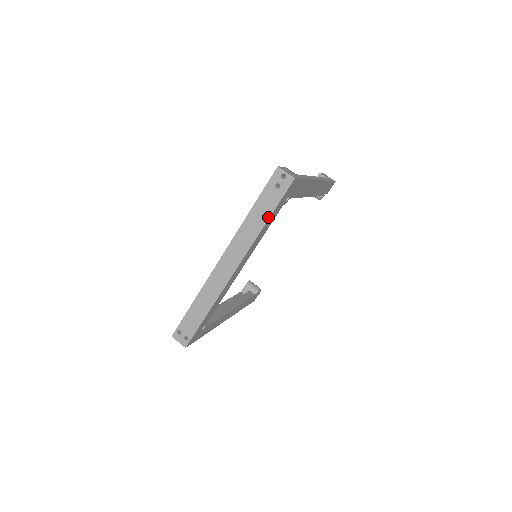
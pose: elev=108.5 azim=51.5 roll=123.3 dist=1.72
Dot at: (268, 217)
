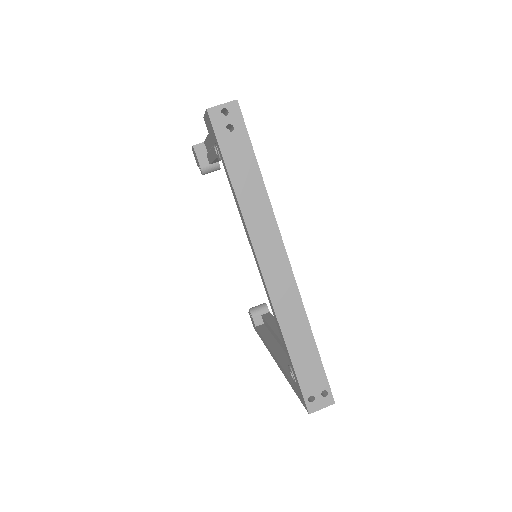
Dot at: (257, 170)
